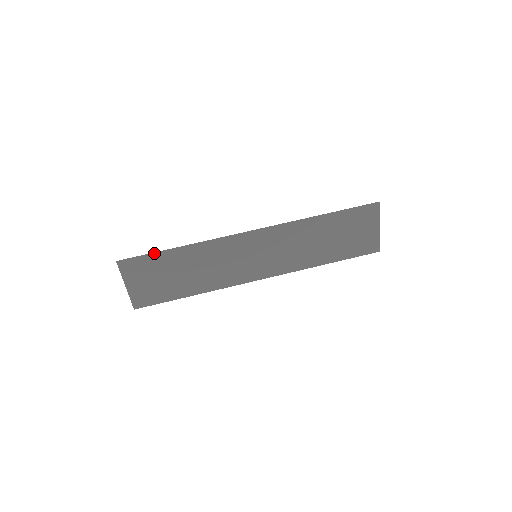
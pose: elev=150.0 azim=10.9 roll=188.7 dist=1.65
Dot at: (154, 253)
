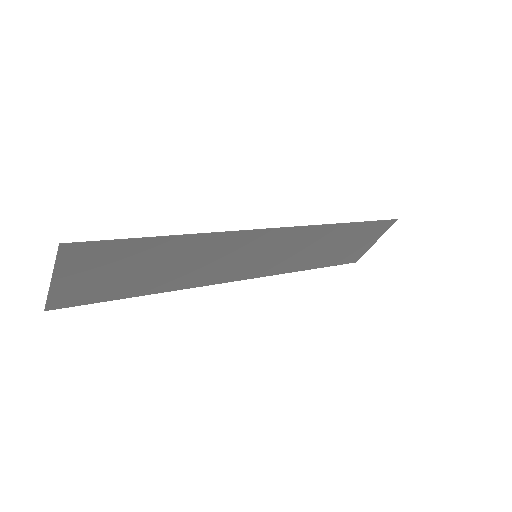
Dot at: (133, 239)
